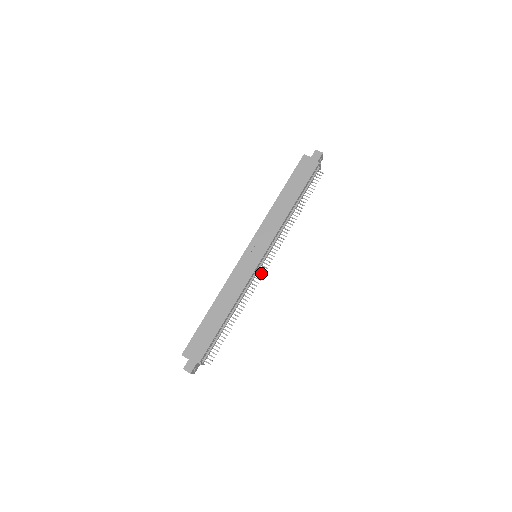
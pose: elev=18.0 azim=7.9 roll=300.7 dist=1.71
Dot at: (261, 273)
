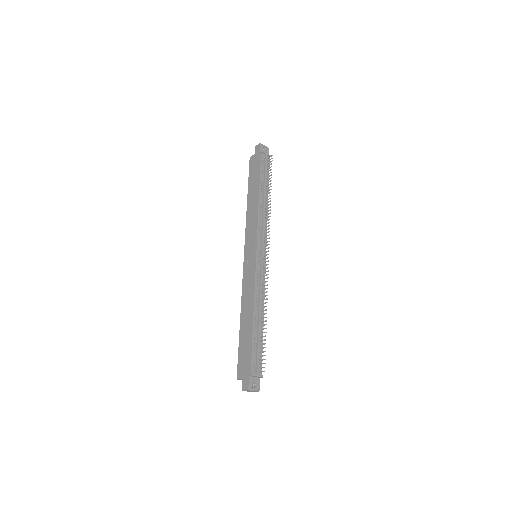
Dot at: (266, 265)
